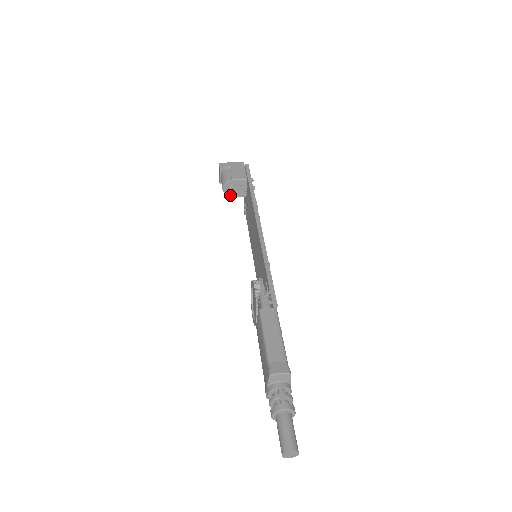
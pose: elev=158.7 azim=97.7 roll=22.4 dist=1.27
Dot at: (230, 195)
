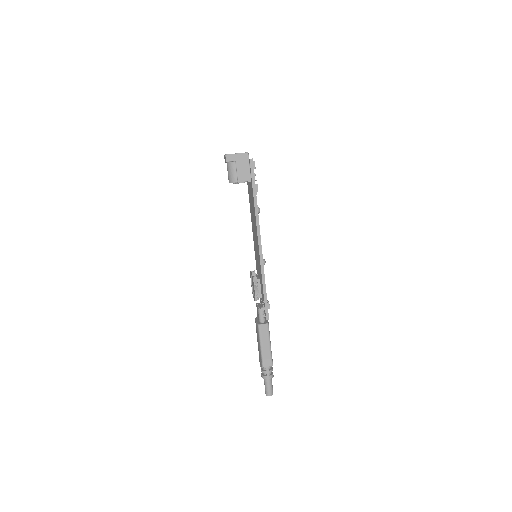
Dot at: occluded
